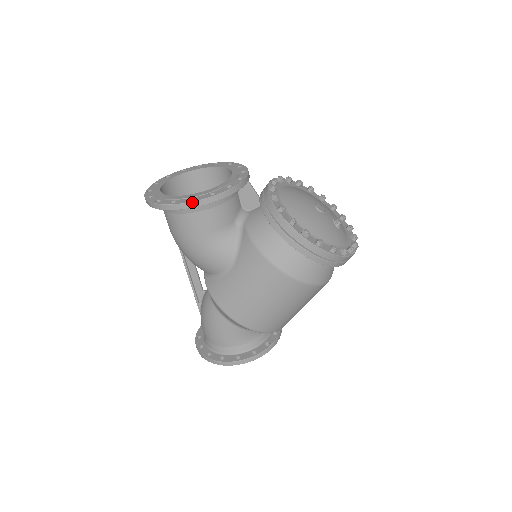
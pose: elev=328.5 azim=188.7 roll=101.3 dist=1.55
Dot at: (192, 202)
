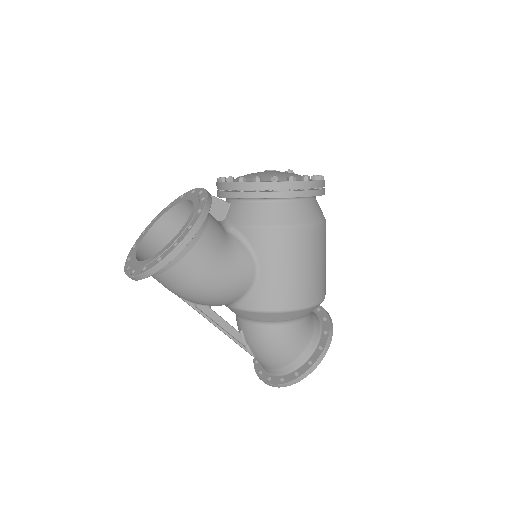
Dot at: (193, 227)
